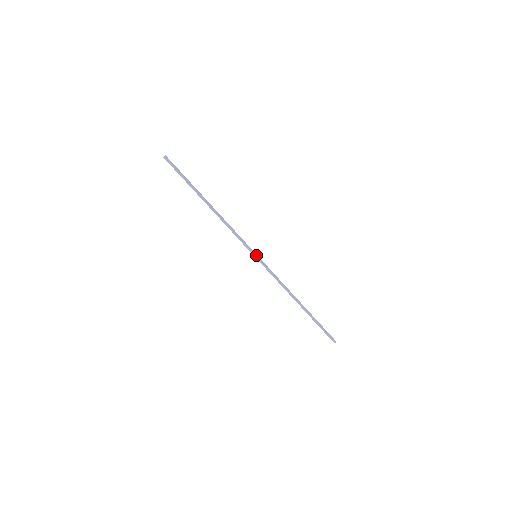
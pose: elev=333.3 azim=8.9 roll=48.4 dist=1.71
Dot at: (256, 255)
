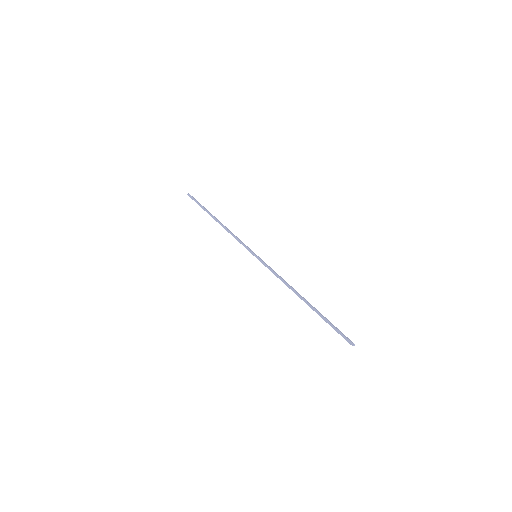
Dot at: (256, 255)
